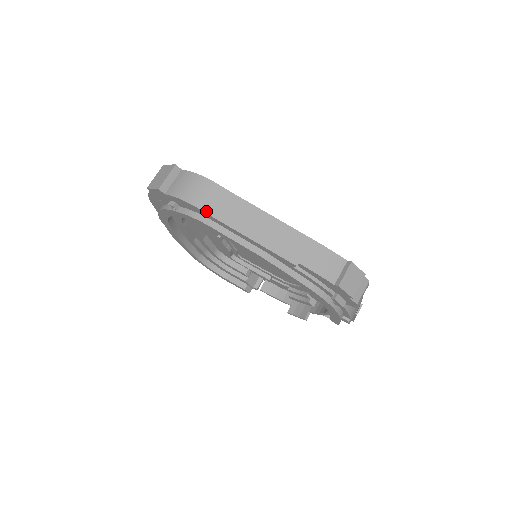
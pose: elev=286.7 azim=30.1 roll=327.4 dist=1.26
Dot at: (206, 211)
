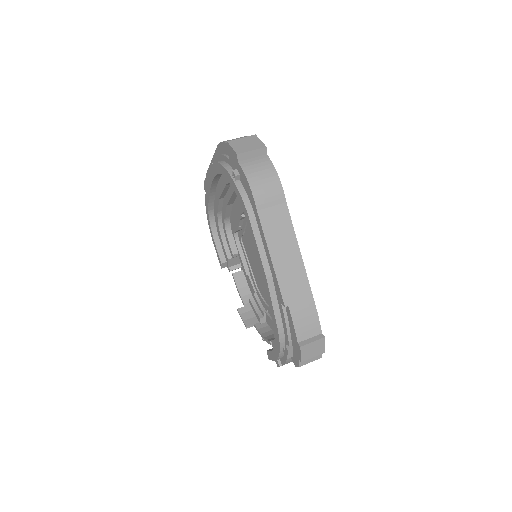
Dot at: (258, 207)
